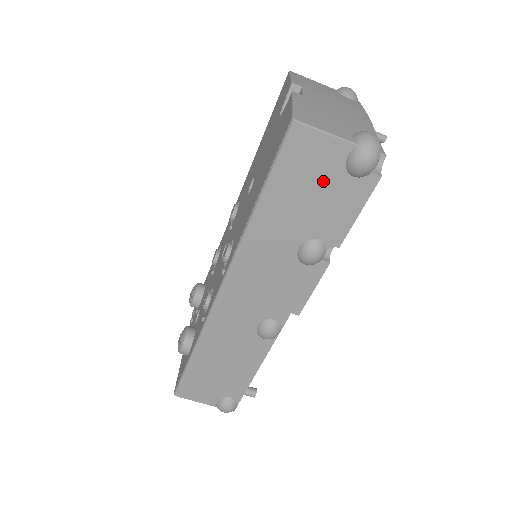
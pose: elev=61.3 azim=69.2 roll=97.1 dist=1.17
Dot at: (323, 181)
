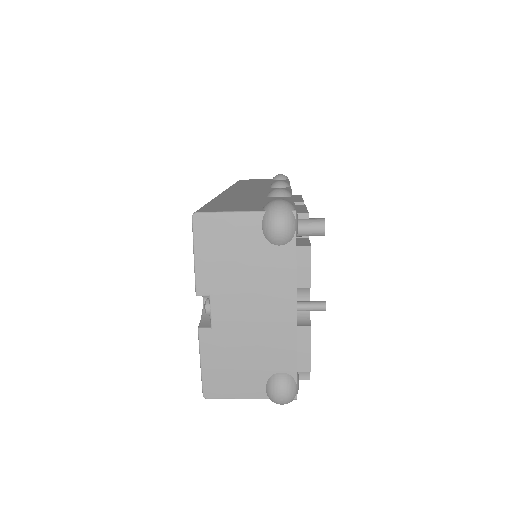
Dot at: occluded
